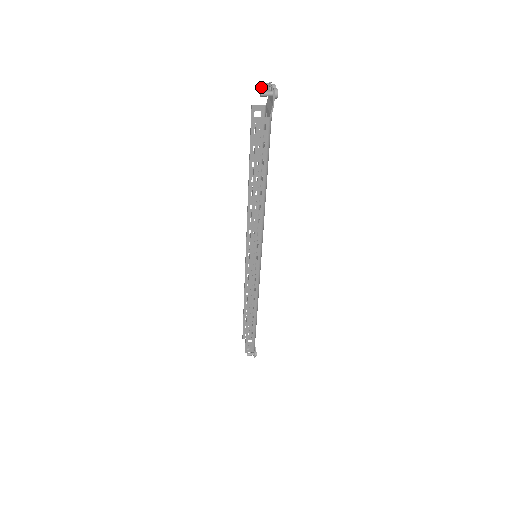
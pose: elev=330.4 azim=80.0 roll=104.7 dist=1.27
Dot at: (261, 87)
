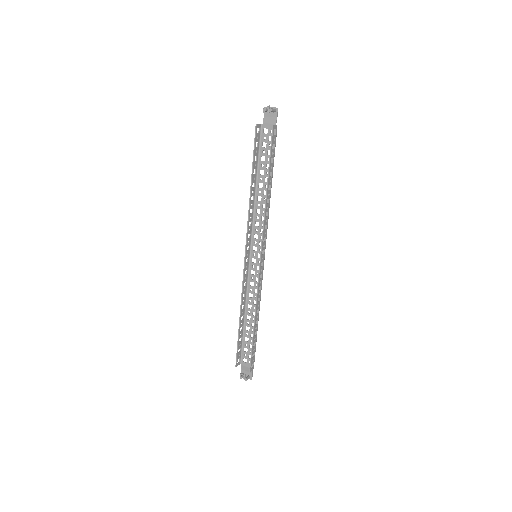
Dot at: (265, 108)
